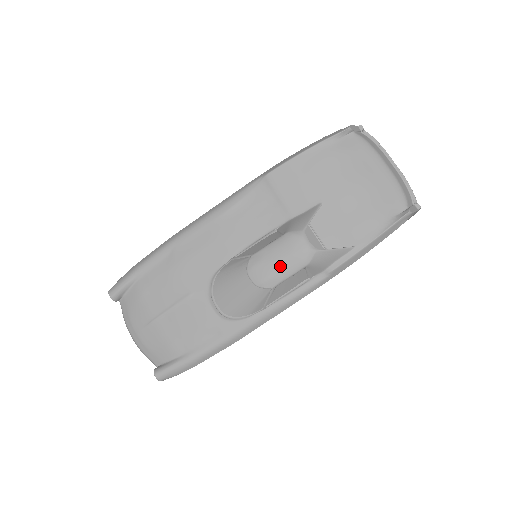
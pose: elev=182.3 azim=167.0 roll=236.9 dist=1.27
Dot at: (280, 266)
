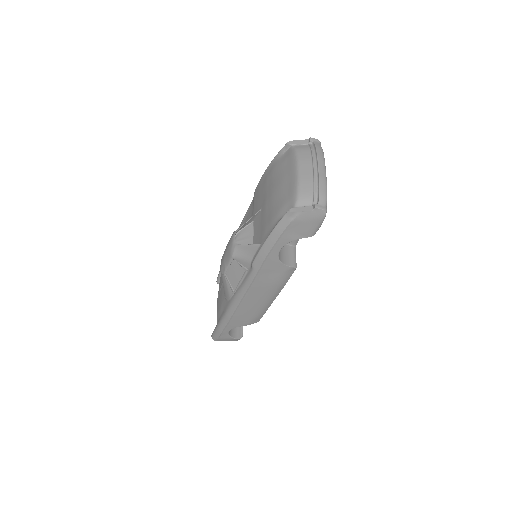
Dot at: (225, 257)
